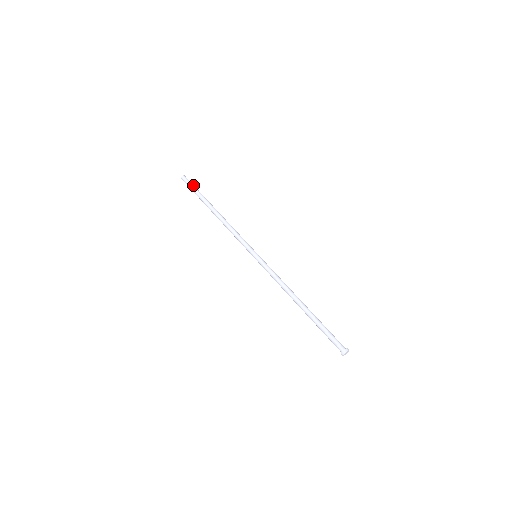
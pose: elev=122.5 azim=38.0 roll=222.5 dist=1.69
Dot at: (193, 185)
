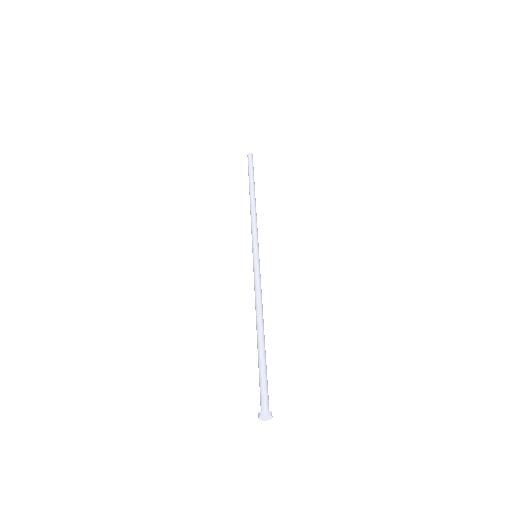
Dot at: occluded
